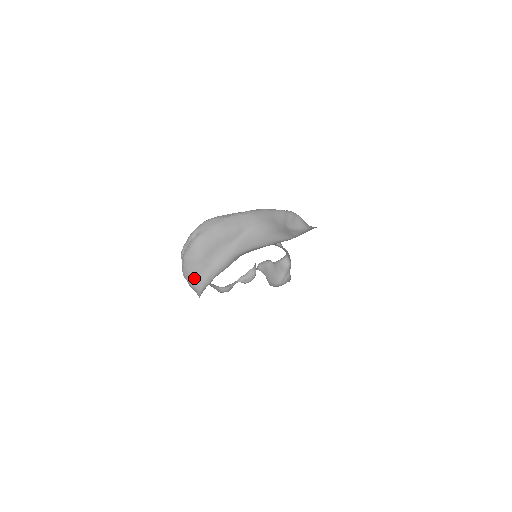
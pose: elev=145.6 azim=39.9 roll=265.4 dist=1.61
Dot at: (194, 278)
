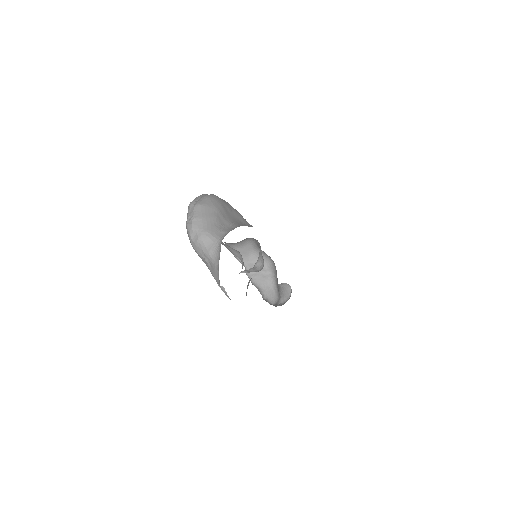
Dot at: (210, 226)
